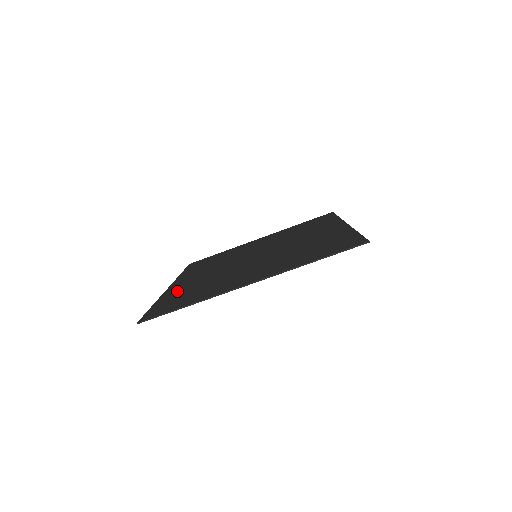
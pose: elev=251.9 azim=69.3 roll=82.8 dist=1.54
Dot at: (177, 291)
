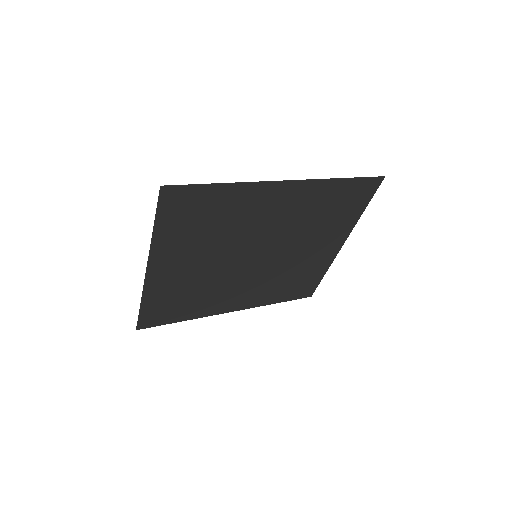
Dot at: (202, 307)
